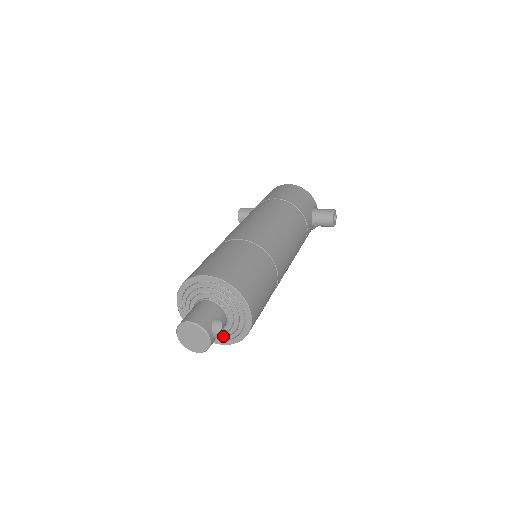
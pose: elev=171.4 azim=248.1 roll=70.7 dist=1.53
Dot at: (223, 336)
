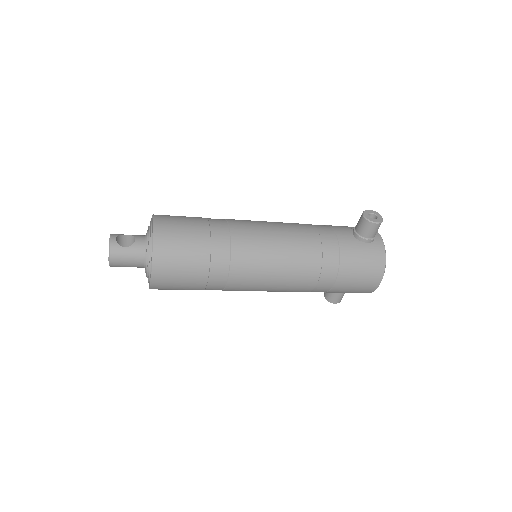
Dot at: (148, 264)
